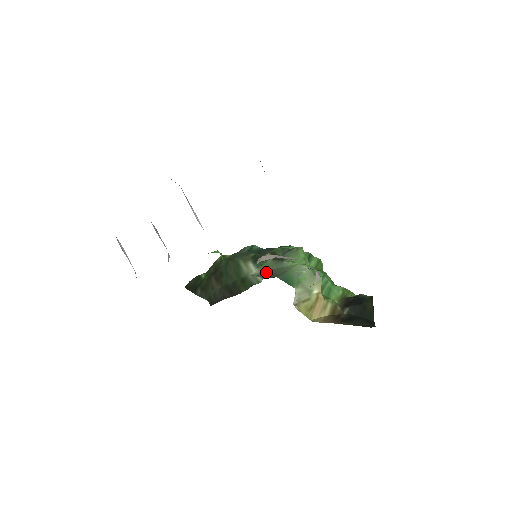
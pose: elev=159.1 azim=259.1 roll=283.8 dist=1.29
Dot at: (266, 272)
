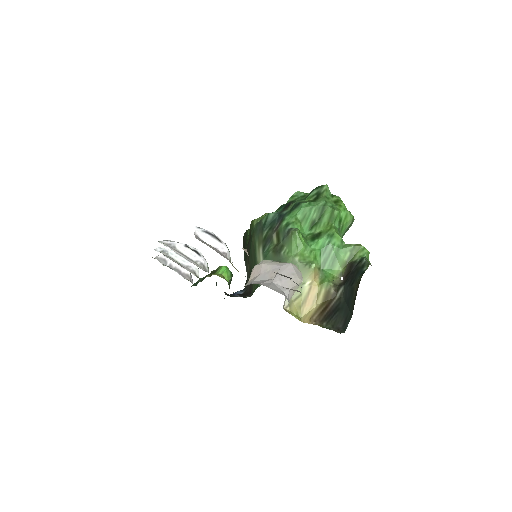
Dot at: occluded
